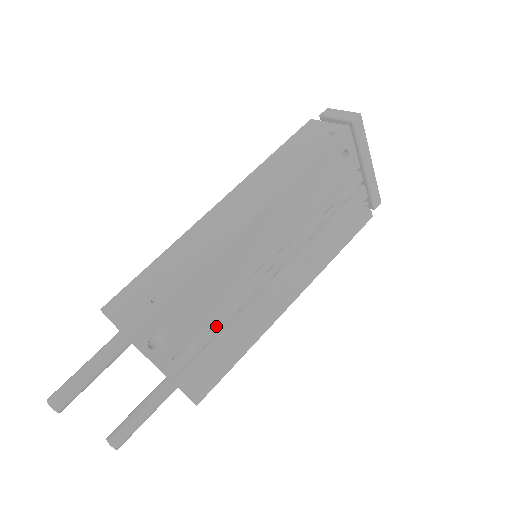
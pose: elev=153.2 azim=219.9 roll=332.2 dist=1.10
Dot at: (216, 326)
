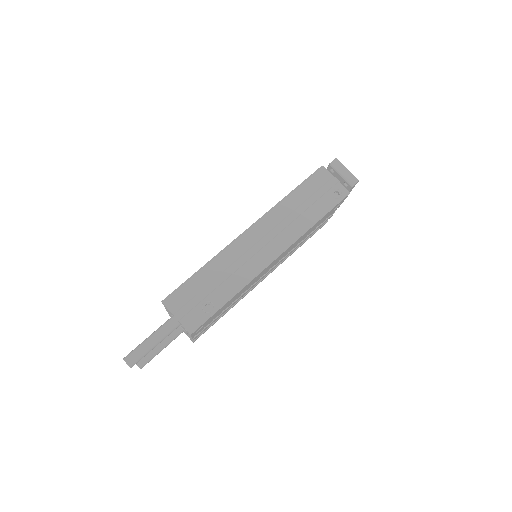
Dot at: occluded
